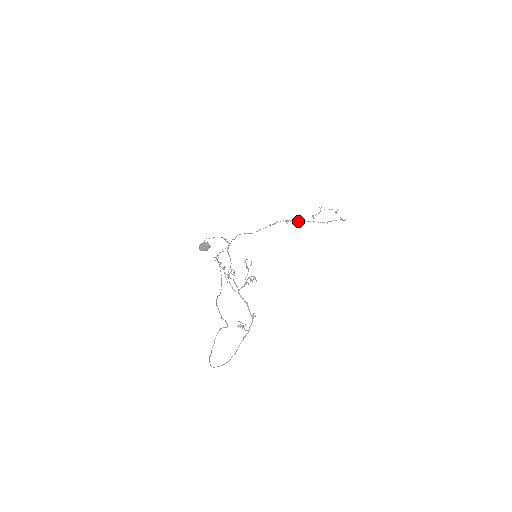
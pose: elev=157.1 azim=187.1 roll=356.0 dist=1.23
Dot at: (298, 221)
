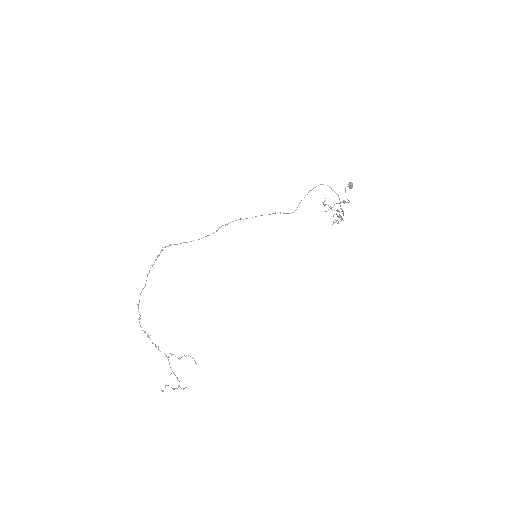
Dot at: occluded
